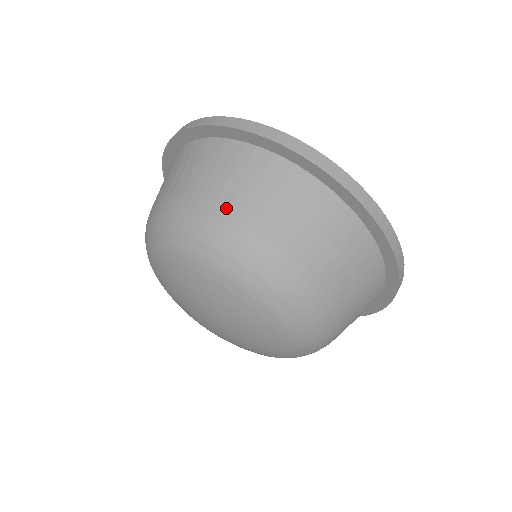
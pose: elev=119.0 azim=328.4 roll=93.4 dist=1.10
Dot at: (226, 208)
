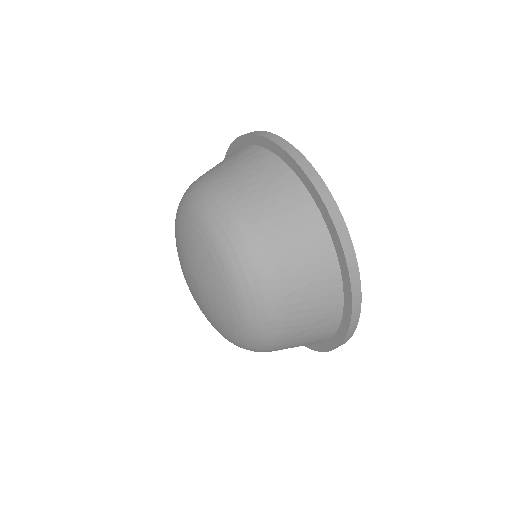
Dot at: (215, 174)
